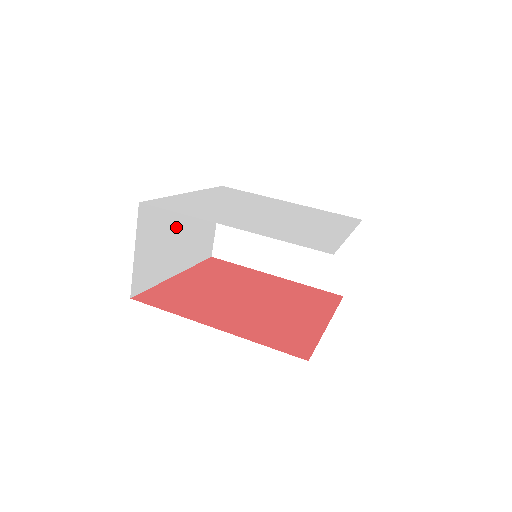
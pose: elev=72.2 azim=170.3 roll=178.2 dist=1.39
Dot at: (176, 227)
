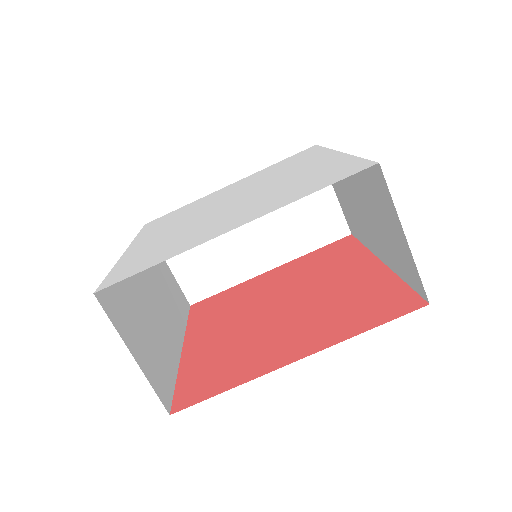
Dot at: (144, 297)
